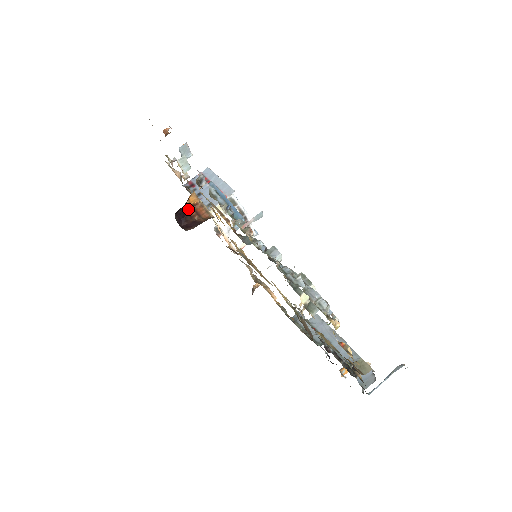
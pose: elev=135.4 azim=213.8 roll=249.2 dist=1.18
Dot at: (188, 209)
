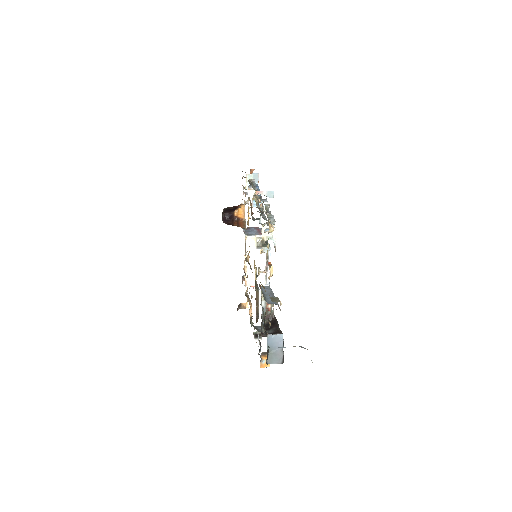
Dot at: (234, 218)
